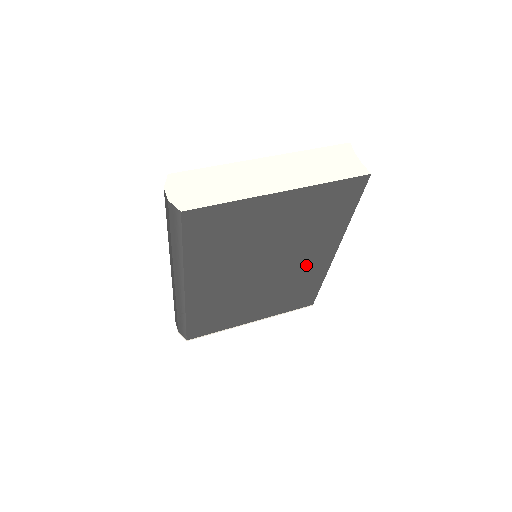
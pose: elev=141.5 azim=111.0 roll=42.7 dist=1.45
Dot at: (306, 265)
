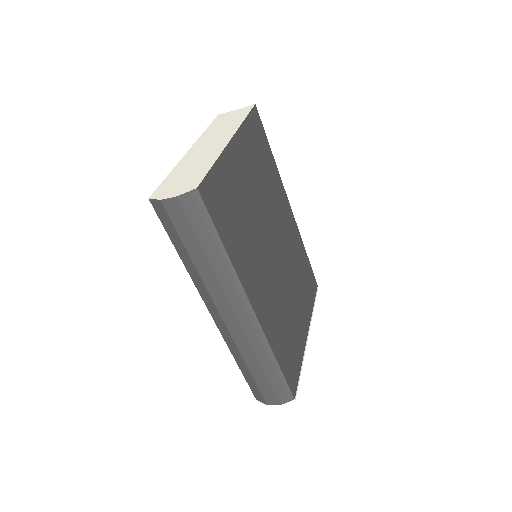
Dot at: (287, 232)
